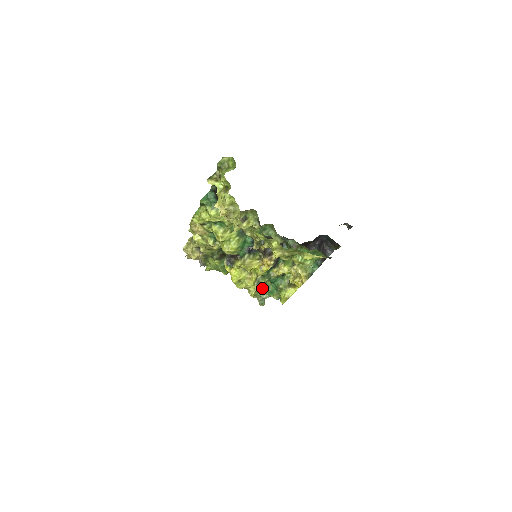
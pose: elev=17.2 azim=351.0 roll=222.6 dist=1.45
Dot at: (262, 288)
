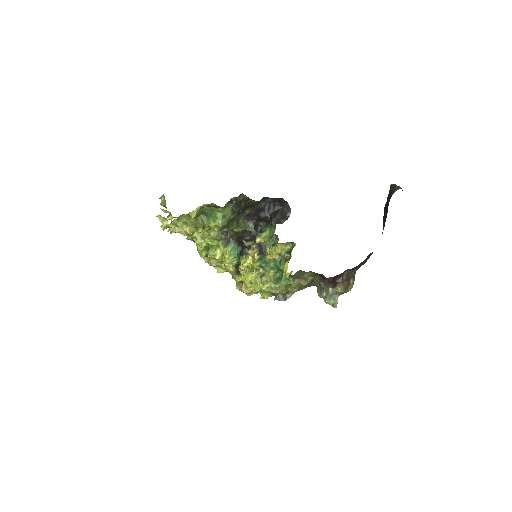
Dot at: (277, 280)
